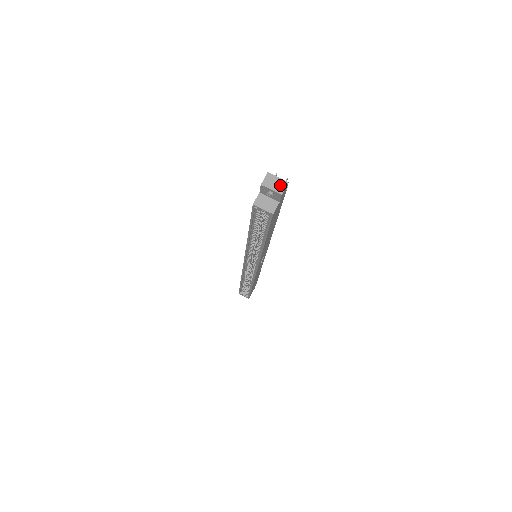
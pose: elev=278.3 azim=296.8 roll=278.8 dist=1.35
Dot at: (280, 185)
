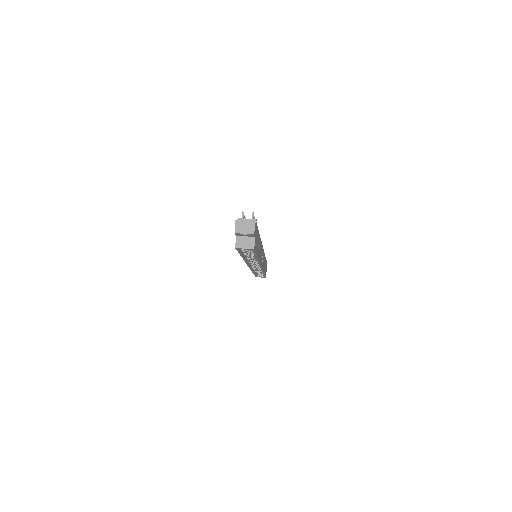
Dot at: (249, 227)
